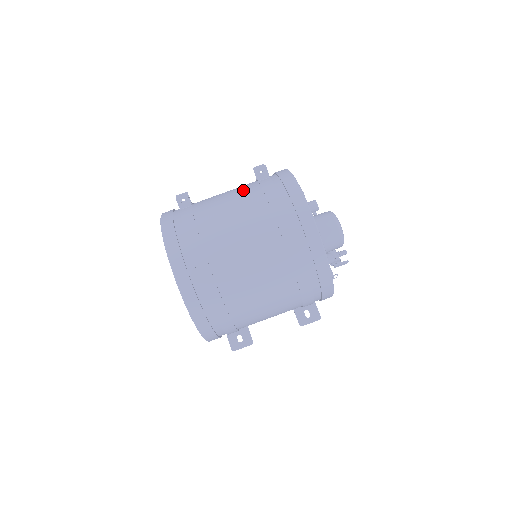
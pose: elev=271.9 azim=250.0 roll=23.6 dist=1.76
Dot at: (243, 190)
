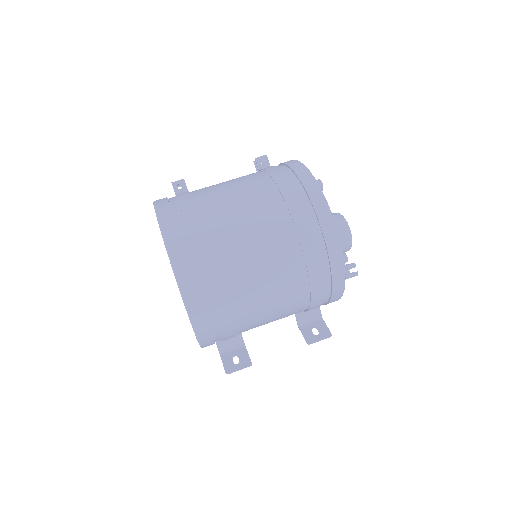
Dot at: occluded
